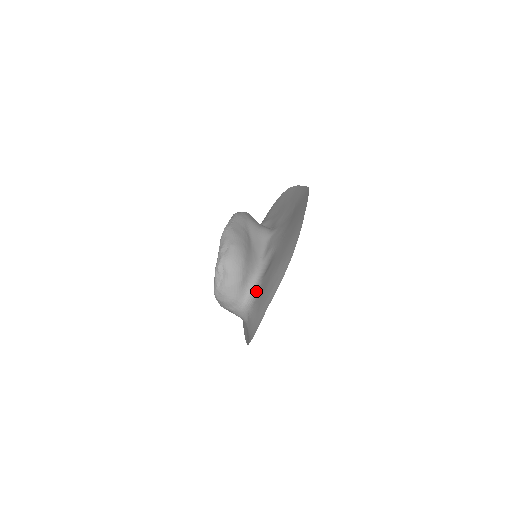
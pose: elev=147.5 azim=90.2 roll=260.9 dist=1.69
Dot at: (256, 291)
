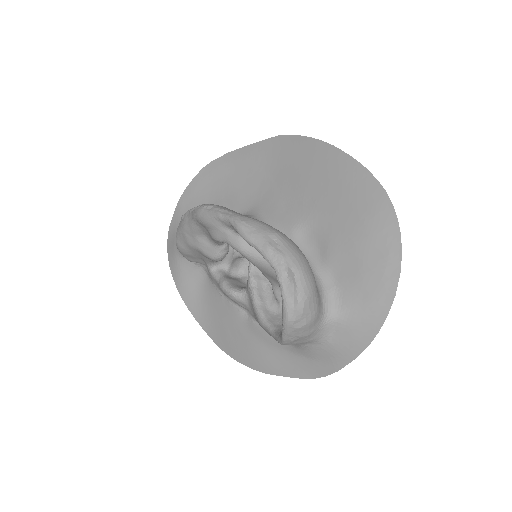
Dot at: (331, 285)
